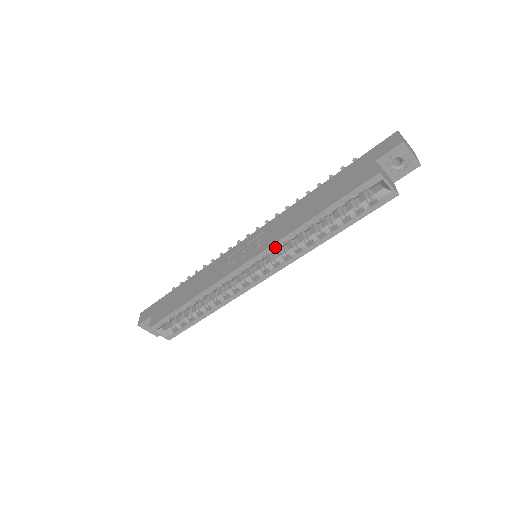
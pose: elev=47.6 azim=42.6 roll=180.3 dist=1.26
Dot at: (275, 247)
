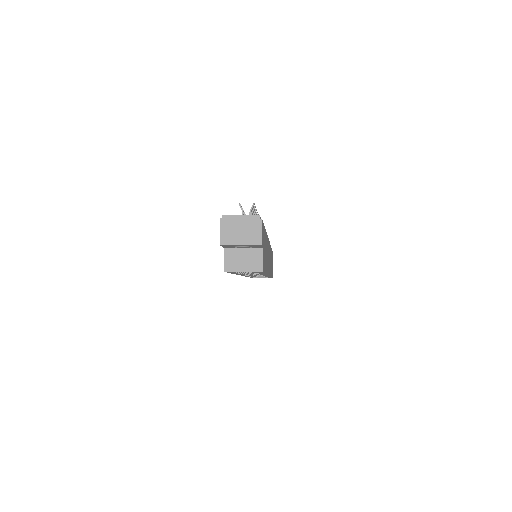
Dot at: occluded
